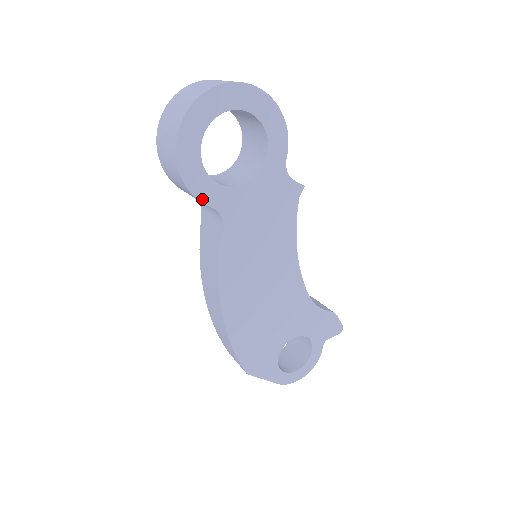
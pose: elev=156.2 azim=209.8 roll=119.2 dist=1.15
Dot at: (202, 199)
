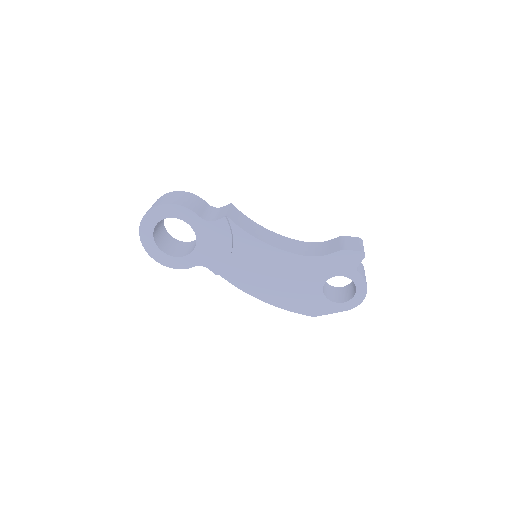
Dot at: (187, 267)
